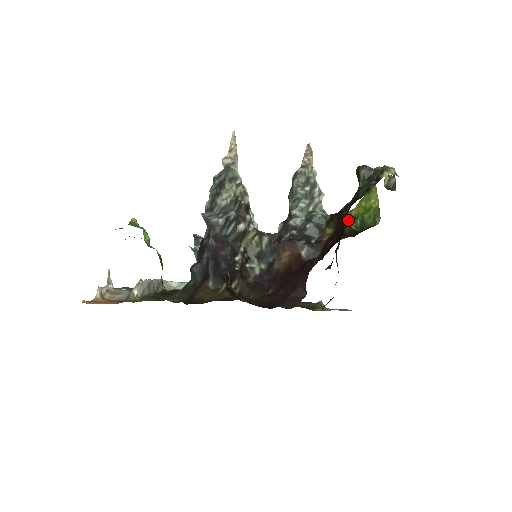
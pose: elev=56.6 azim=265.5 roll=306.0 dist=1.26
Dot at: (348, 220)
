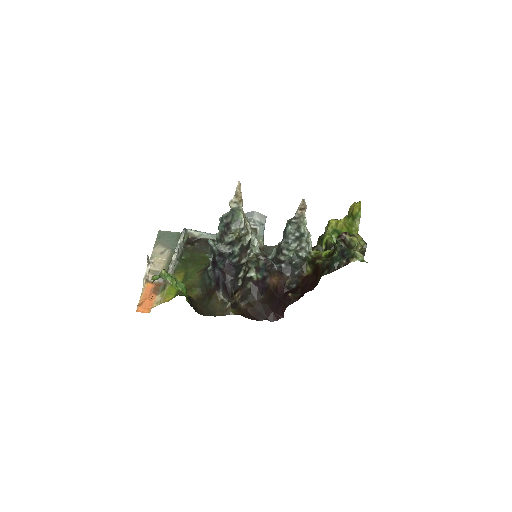
Dot at: (333, 232)
